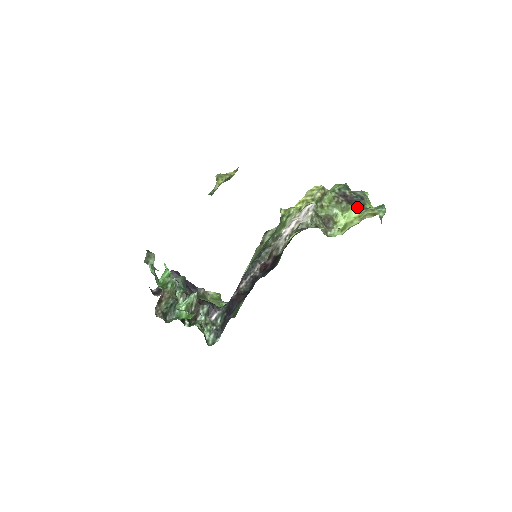
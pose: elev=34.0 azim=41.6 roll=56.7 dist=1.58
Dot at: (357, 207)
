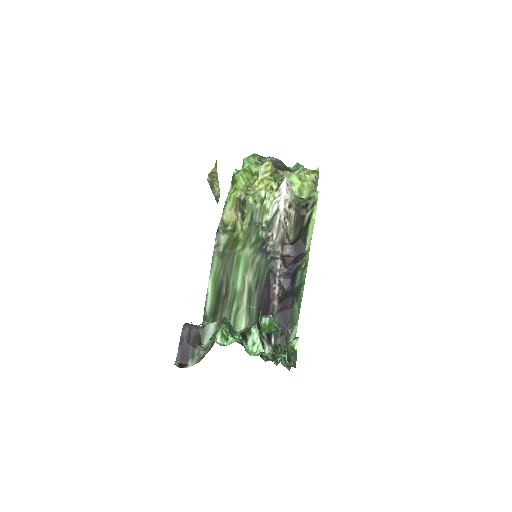
Dot at: (289, 171)
